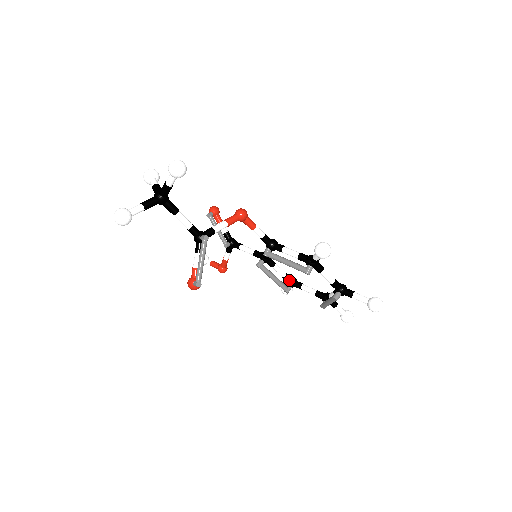
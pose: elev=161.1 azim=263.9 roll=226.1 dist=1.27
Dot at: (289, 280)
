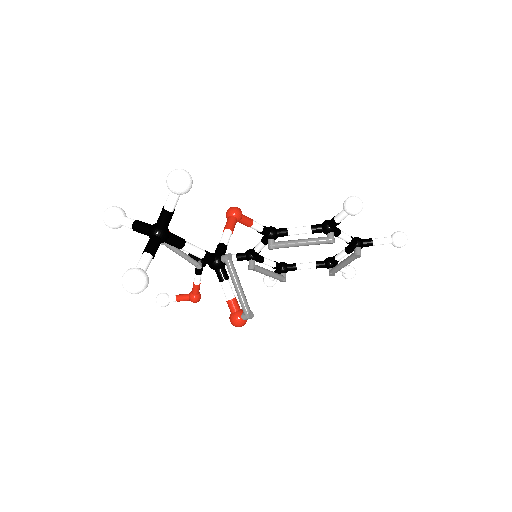
Dot at: (281, 267)
